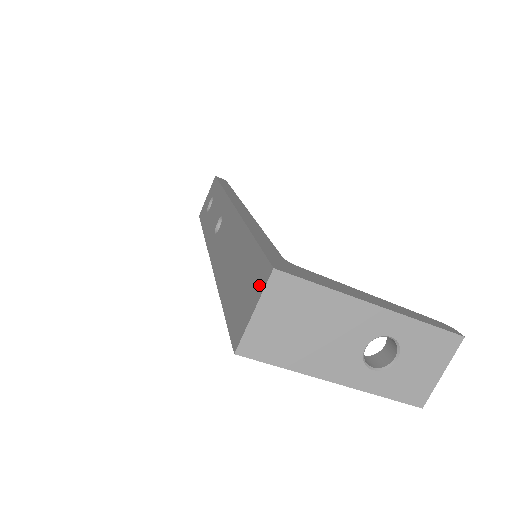
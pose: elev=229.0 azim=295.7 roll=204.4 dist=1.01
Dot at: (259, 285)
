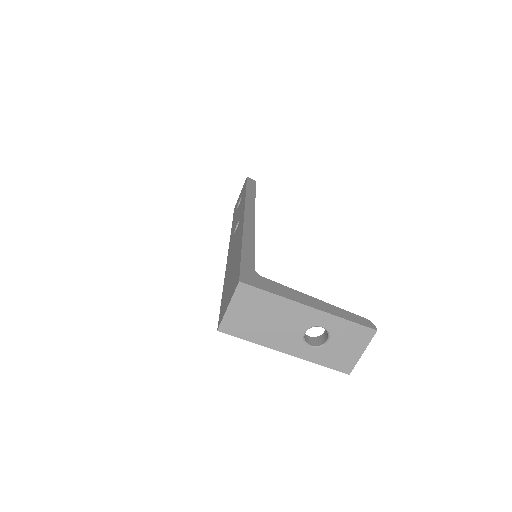
Dot at: (233, 289)
